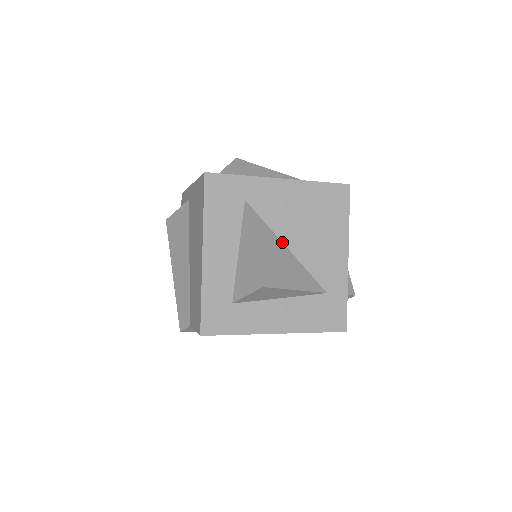
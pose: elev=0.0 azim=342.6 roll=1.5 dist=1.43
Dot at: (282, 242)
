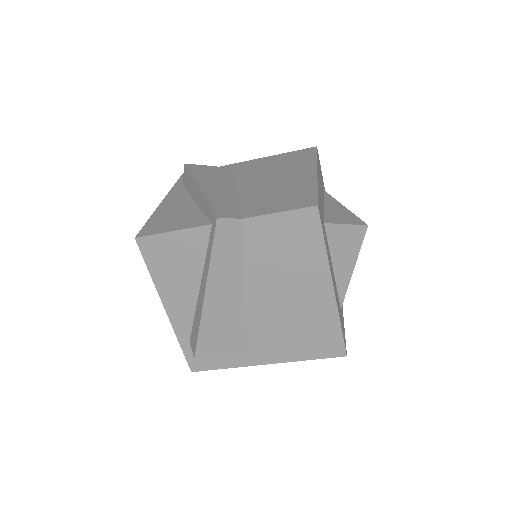
Dot at: occluded
